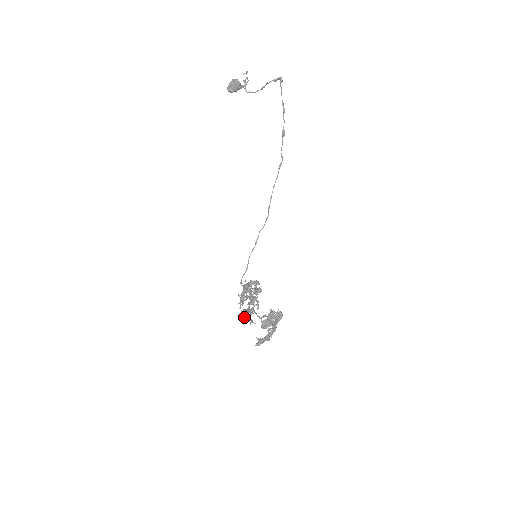
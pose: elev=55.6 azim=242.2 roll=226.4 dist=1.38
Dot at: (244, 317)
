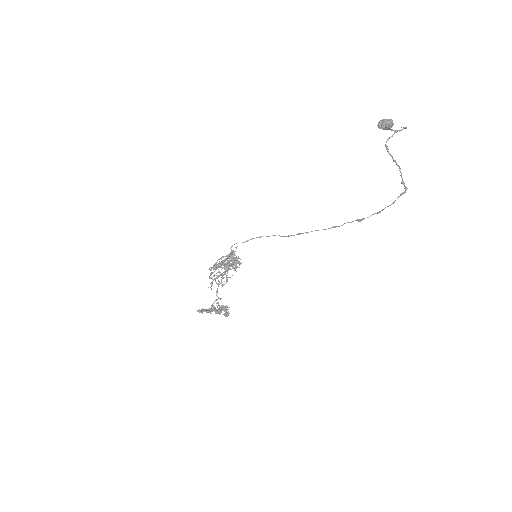
Dot at: (212, 267)
